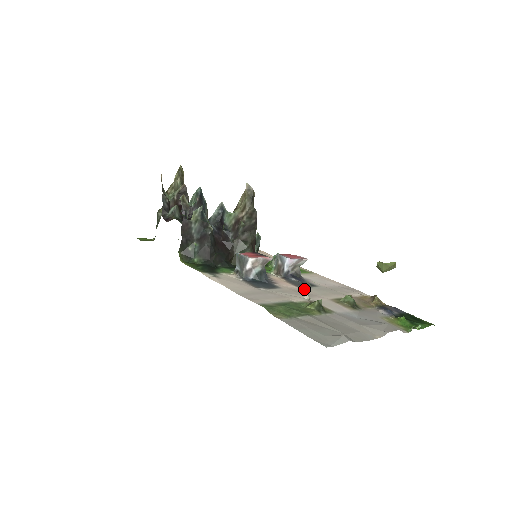
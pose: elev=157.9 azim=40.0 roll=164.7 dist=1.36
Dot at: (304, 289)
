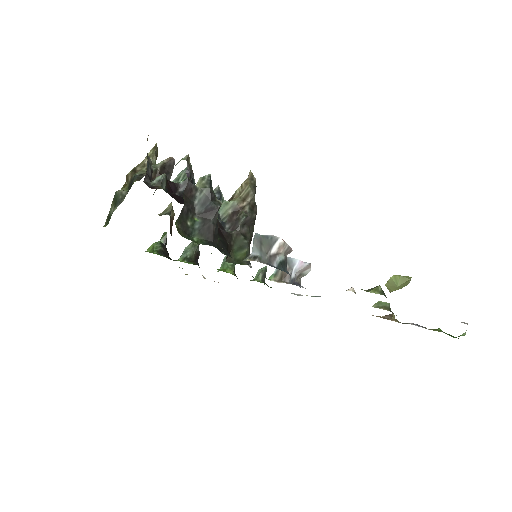
Dot at: occluded
